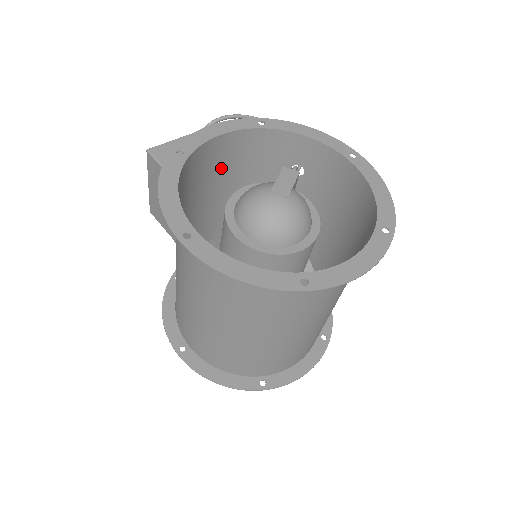
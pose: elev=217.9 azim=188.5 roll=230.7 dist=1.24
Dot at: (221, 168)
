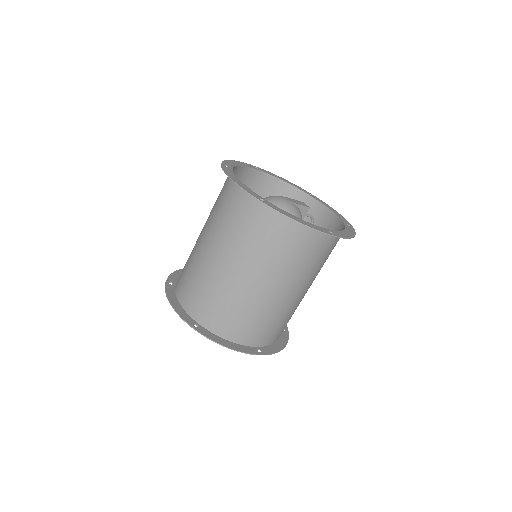
Dot at: occluded
